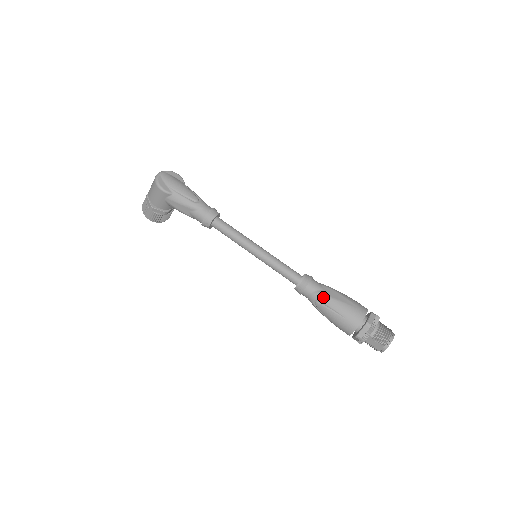
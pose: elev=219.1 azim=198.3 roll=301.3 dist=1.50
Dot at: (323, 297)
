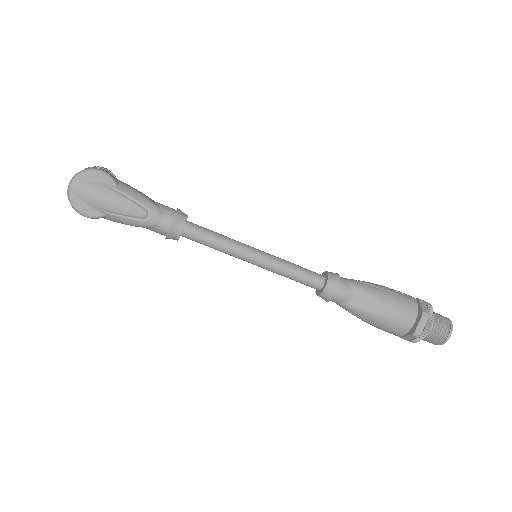
Dot at: (355, 310)
